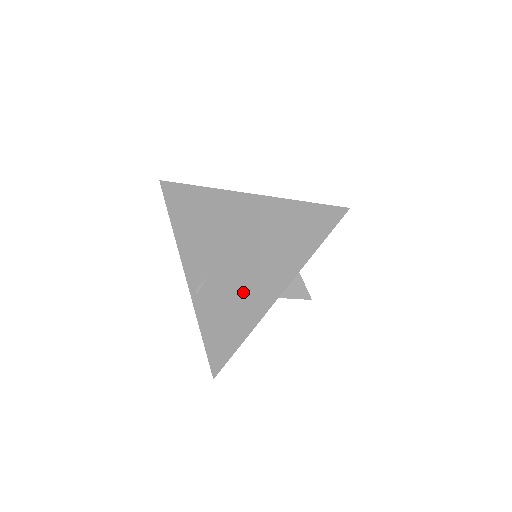
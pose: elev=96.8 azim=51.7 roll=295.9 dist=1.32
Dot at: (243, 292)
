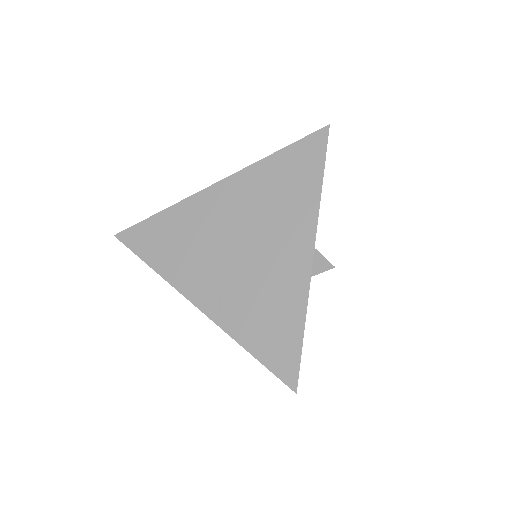
Dot at: (273, 271)
